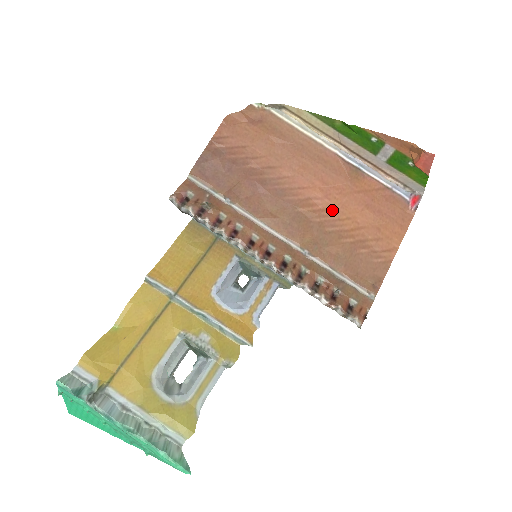
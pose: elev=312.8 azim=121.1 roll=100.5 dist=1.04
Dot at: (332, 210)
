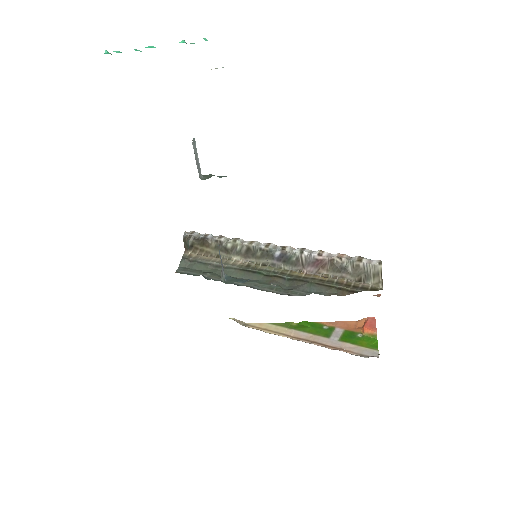
Dot at: occluded
